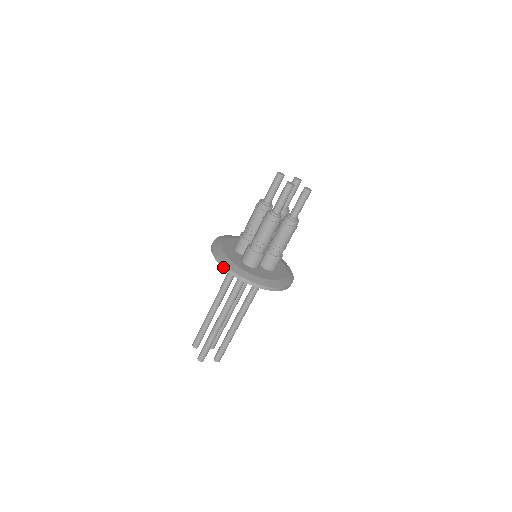
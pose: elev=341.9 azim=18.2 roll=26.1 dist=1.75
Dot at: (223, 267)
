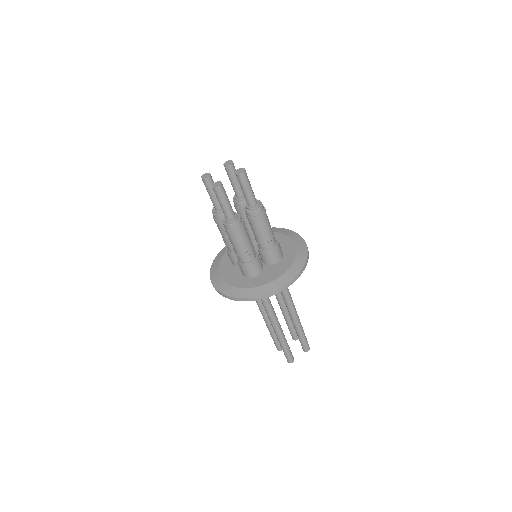
Dot at: (228, 298)
